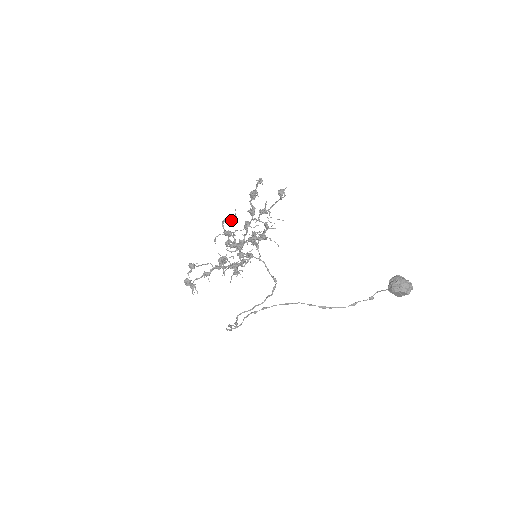
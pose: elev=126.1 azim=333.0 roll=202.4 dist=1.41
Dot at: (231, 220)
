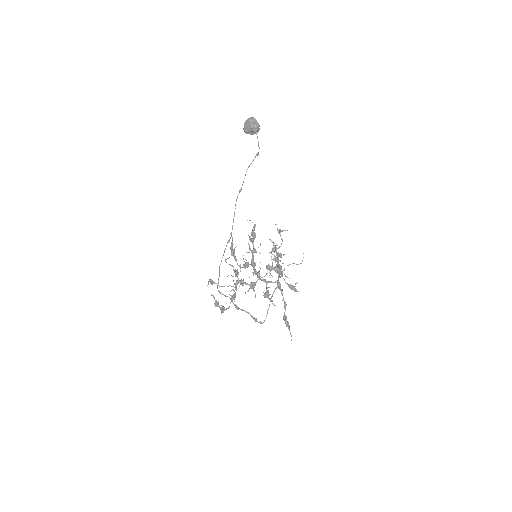
Dot at: (231, 242)
